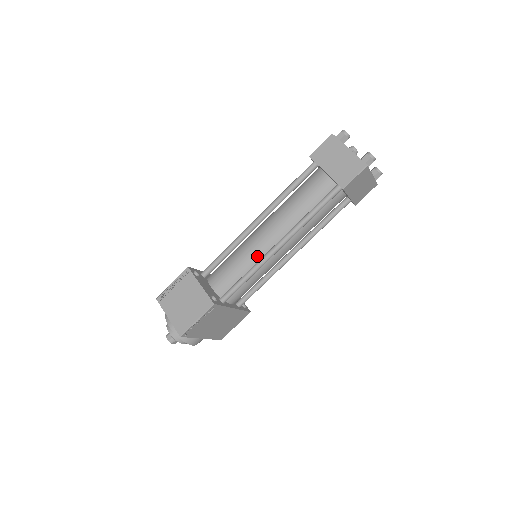
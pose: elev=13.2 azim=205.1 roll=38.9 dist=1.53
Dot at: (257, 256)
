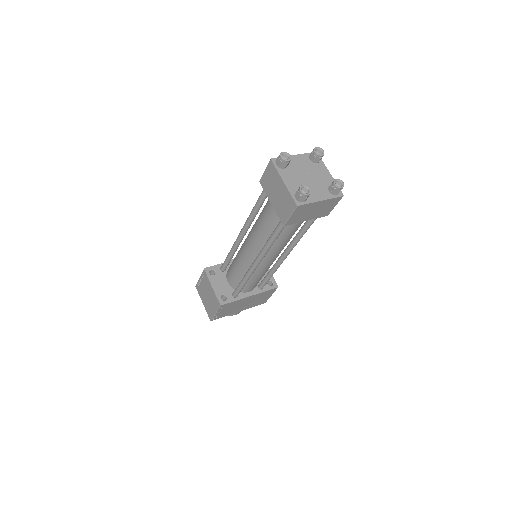
Dot at: (247, 265)
